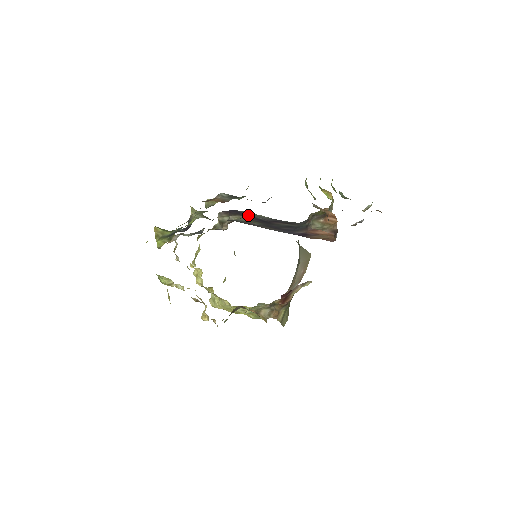
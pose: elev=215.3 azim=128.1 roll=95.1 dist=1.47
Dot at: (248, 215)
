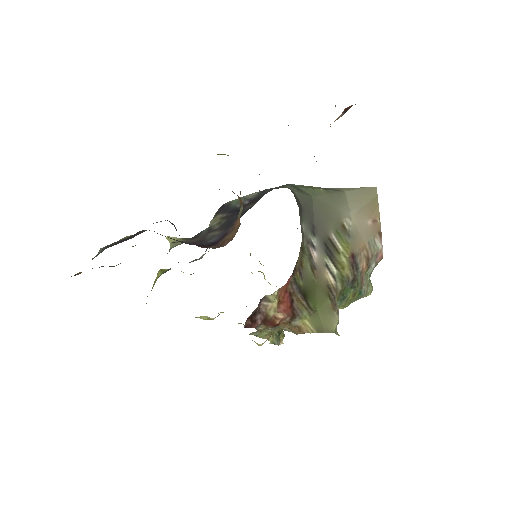
Dot at: (228, 208)
